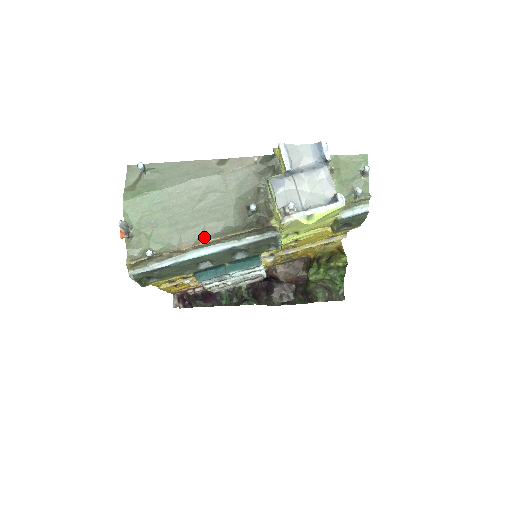
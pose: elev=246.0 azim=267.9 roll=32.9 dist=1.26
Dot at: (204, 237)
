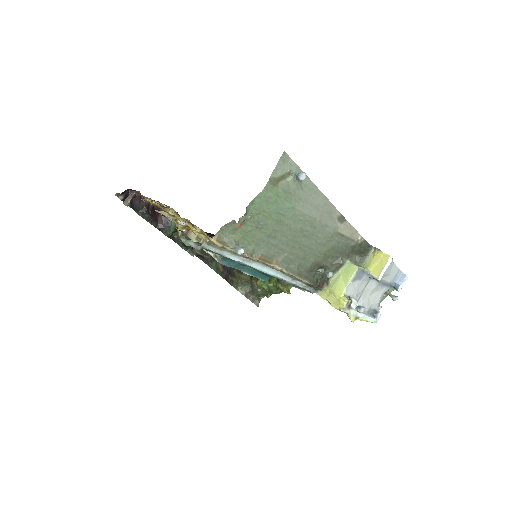
Dot at: (279, 262)
